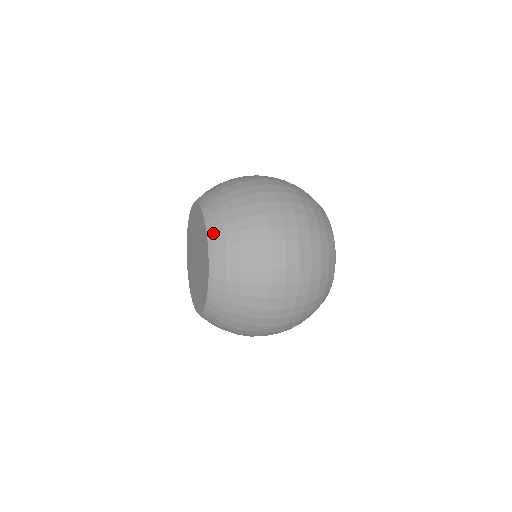
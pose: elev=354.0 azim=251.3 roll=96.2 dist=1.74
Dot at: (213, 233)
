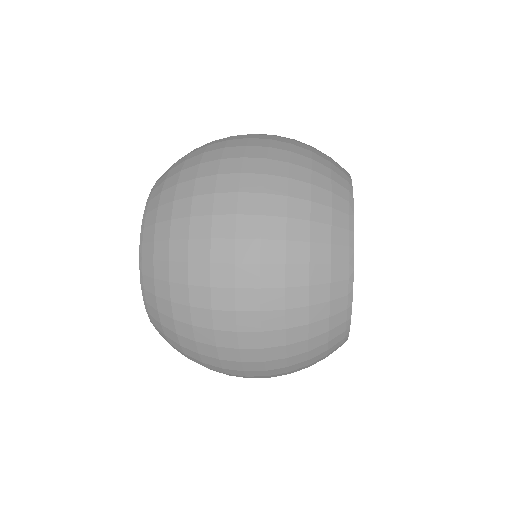
Dot at: occluded
